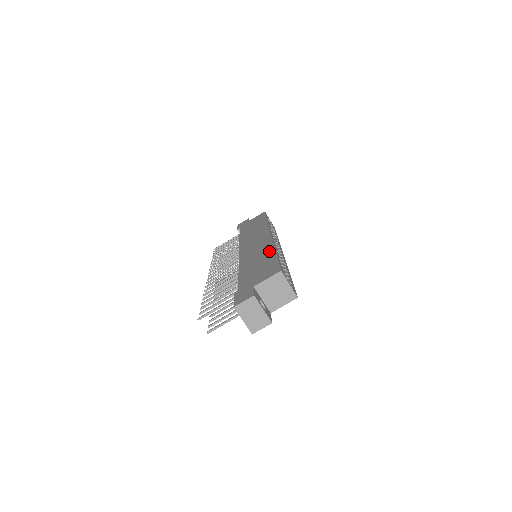
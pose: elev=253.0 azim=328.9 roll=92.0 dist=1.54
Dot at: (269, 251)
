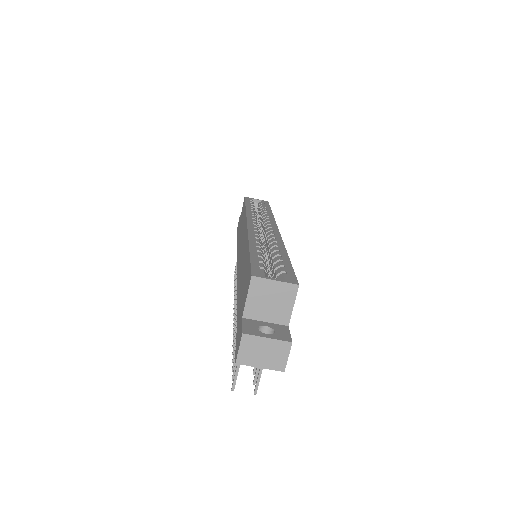
Dot at: (246, 251)
